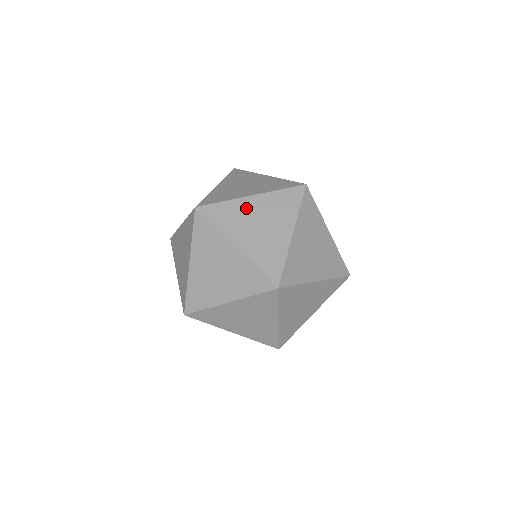
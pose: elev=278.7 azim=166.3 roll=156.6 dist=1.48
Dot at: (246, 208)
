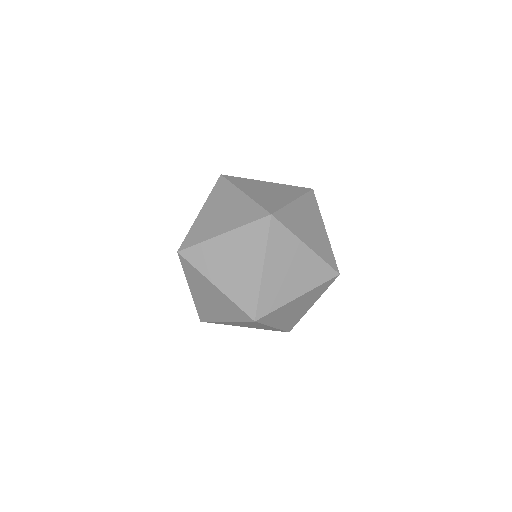
Dot at: (296, 251)
